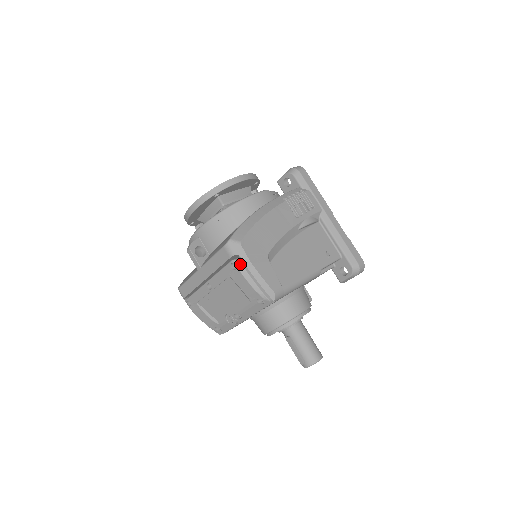
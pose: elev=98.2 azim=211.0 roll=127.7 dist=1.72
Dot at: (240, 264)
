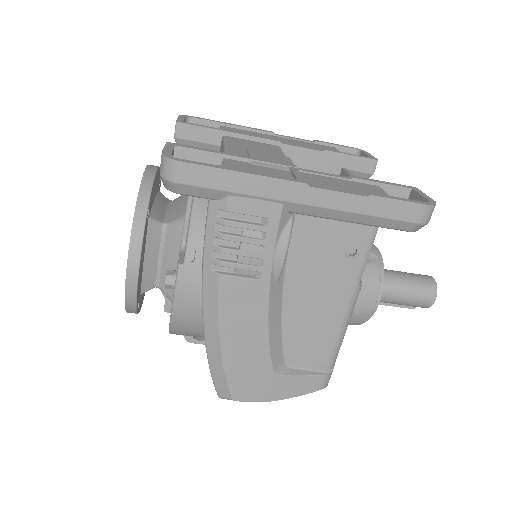
Dot at: occluded
